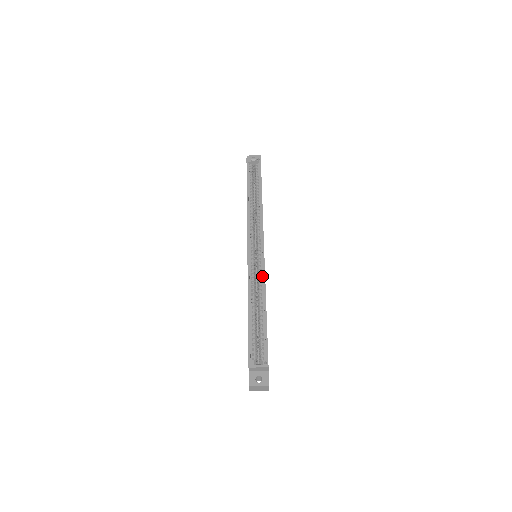
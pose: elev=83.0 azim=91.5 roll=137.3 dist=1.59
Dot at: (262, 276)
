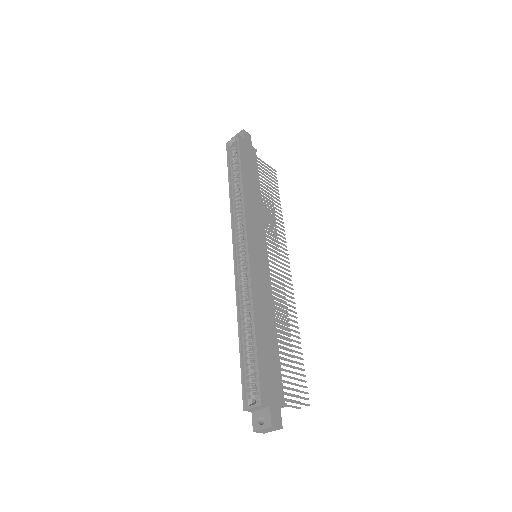
Dot at: (250, 285)
